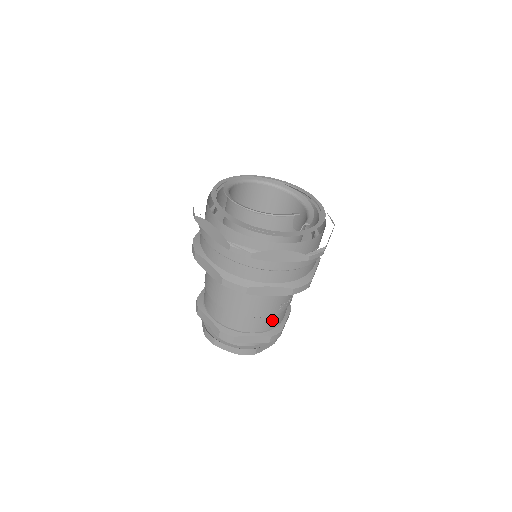
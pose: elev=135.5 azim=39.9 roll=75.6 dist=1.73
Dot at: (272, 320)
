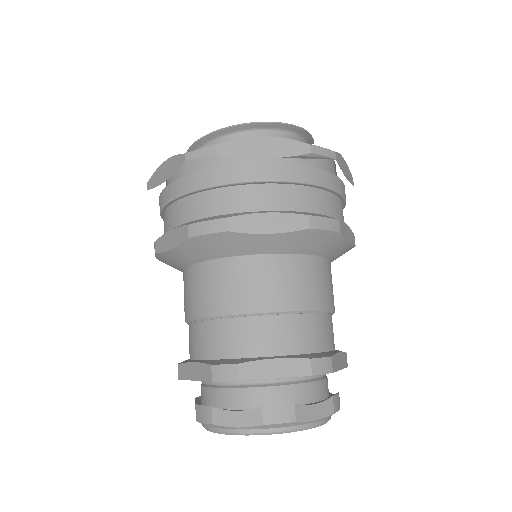
Dot at: occluded
